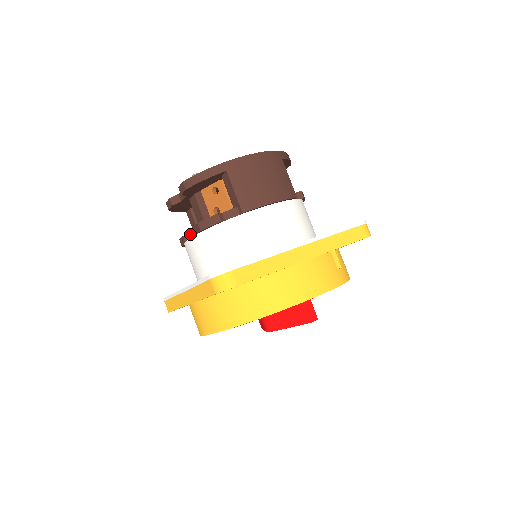
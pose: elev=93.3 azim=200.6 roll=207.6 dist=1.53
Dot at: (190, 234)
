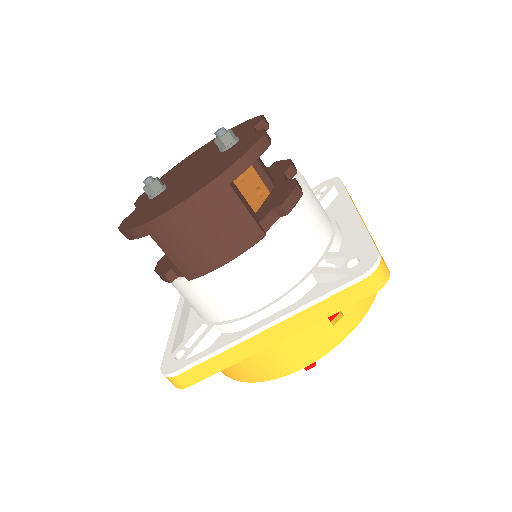
Dot at: occluded
